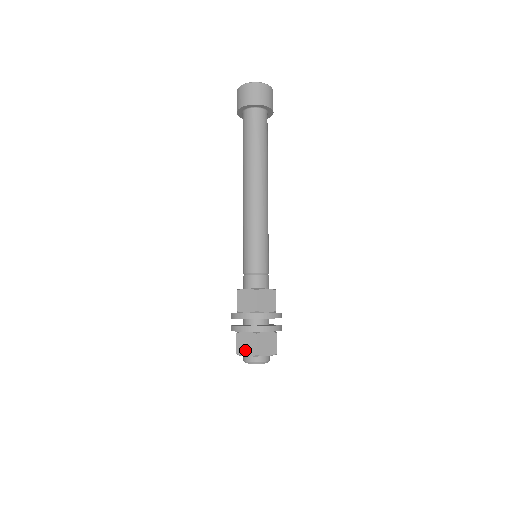
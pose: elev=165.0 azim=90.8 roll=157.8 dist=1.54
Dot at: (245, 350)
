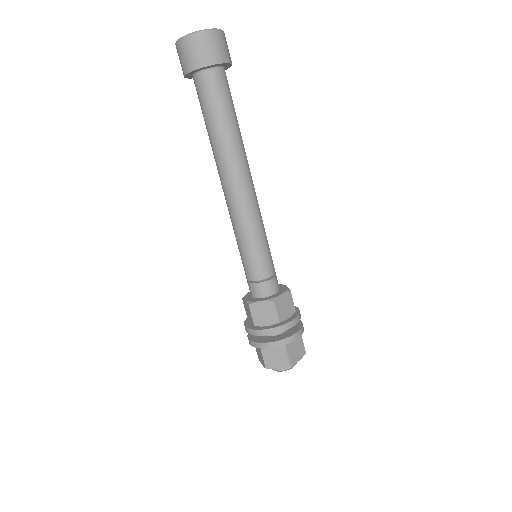
Dot at: (260, 359)
